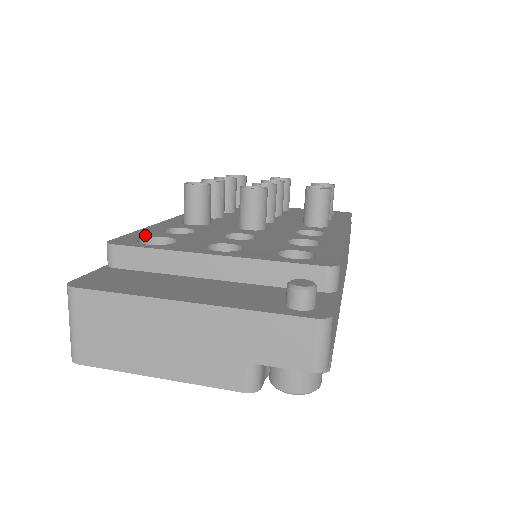
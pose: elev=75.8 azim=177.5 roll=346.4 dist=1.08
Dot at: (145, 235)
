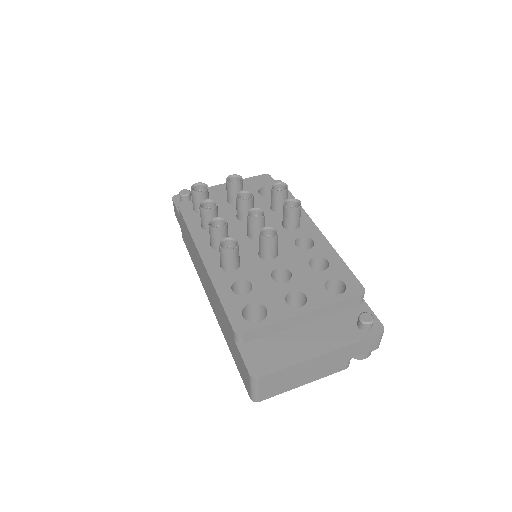
Dot at: (237, 308)
